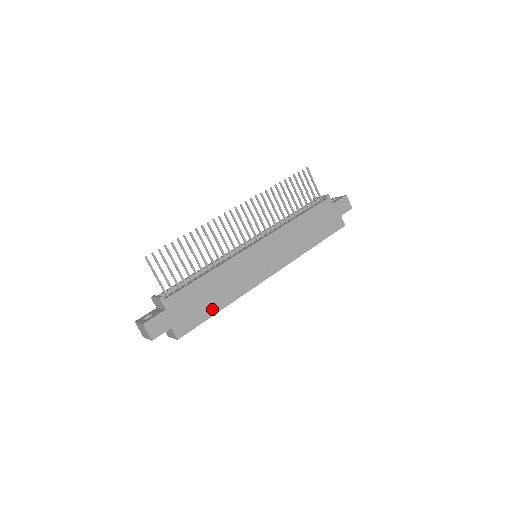
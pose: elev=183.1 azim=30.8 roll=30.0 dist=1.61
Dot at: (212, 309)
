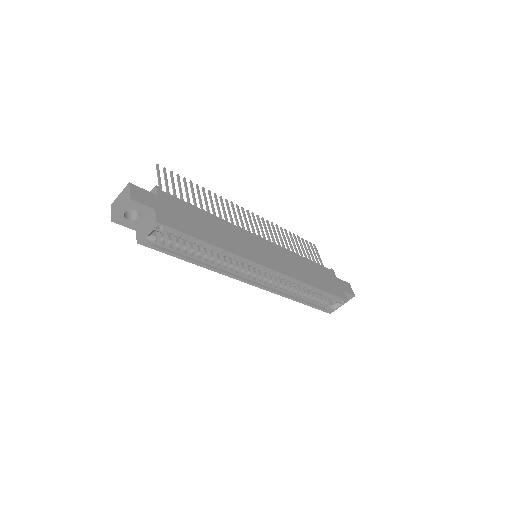
Dot at: (203, 236)
